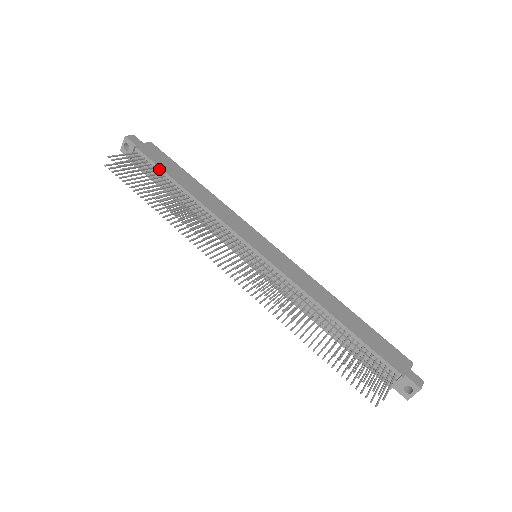
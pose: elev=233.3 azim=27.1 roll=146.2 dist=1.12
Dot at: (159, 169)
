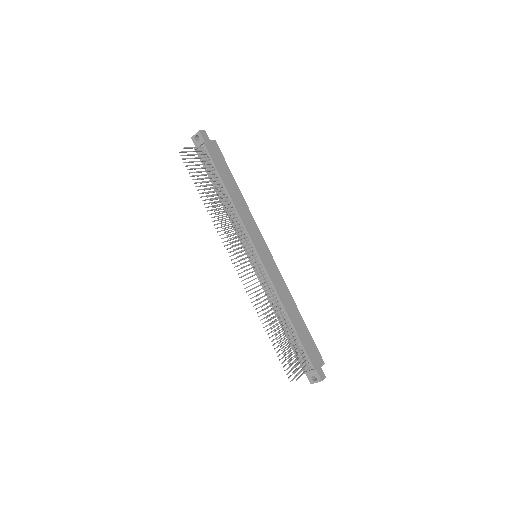
Dot at: (214, 167)
